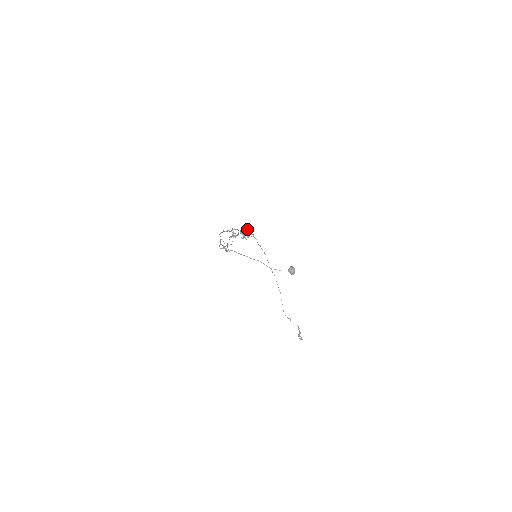
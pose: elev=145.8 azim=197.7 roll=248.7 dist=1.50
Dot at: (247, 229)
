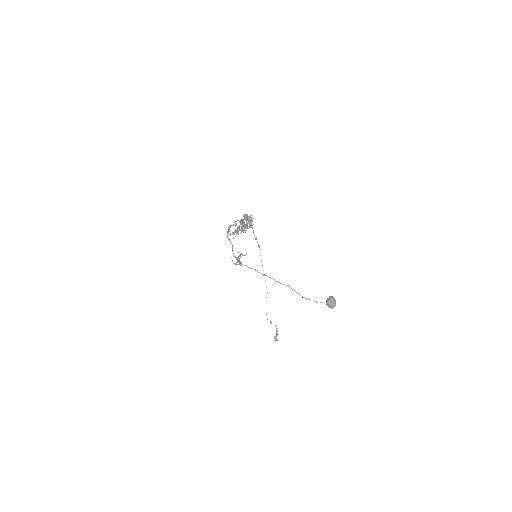
Dot at: (250, 220)
